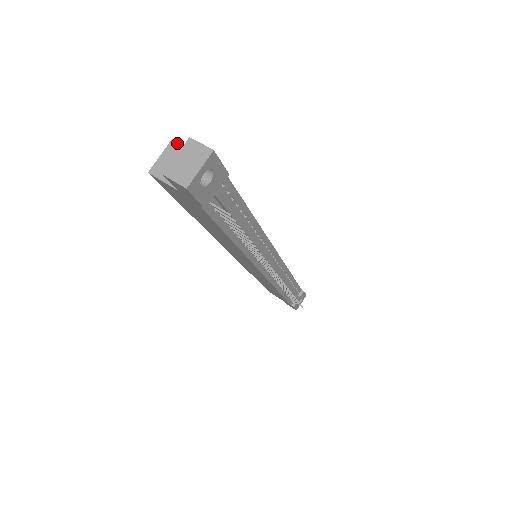
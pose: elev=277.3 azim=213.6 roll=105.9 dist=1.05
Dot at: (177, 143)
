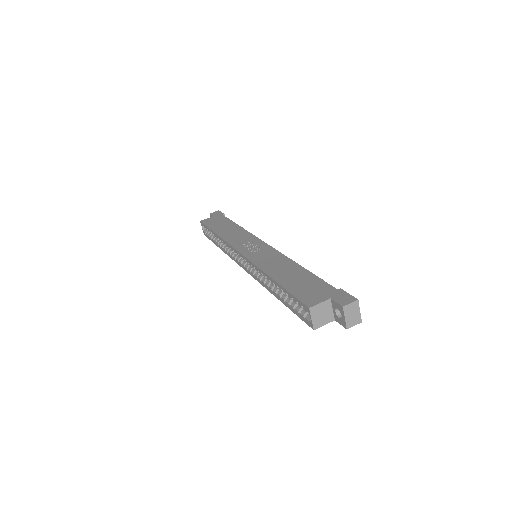
Dot at: (314, 307)
